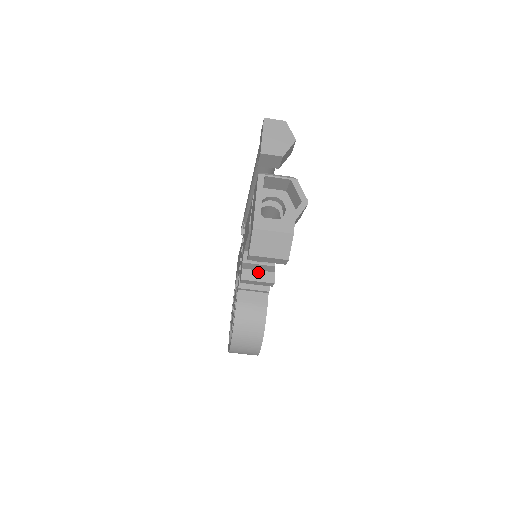
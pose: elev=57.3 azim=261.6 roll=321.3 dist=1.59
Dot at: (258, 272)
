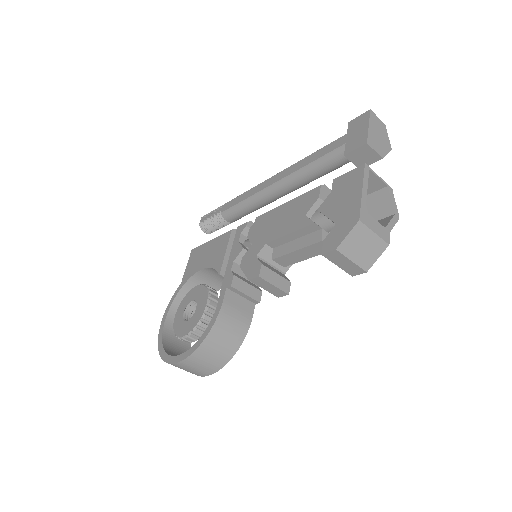
Dot at: (276, 275)
